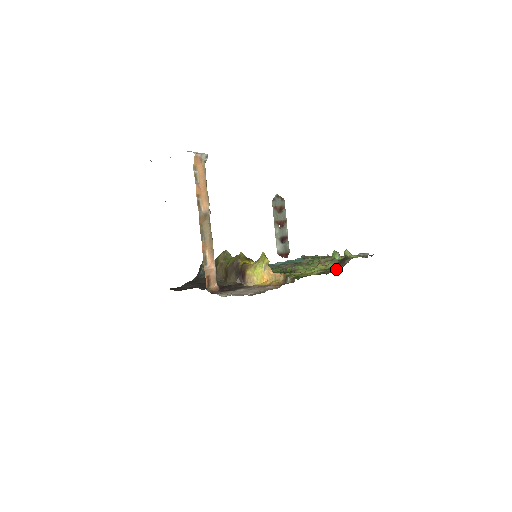
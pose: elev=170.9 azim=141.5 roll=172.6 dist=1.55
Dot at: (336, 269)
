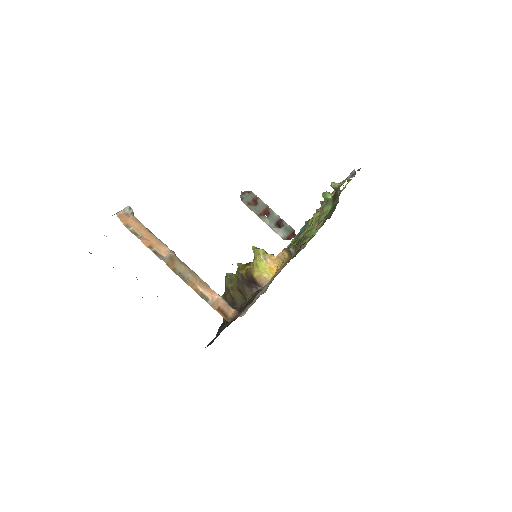
Dot at: (333, 206)
